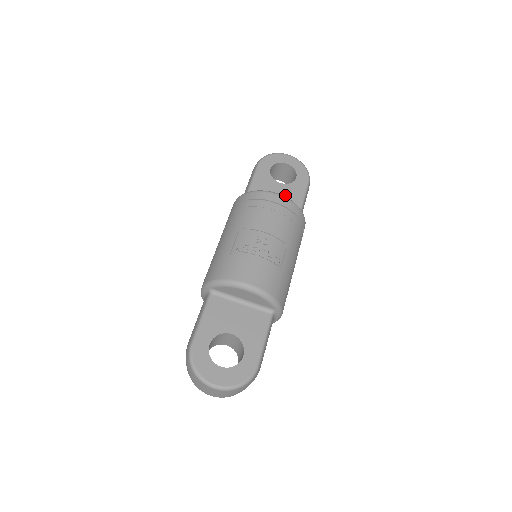
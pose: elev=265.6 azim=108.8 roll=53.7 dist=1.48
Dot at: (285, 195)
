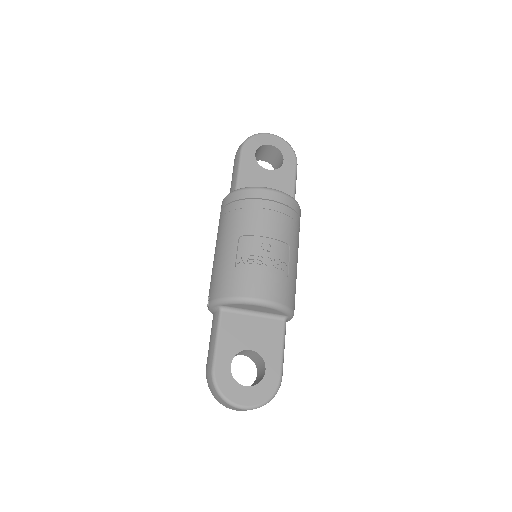
Dot at: (275, 183)
